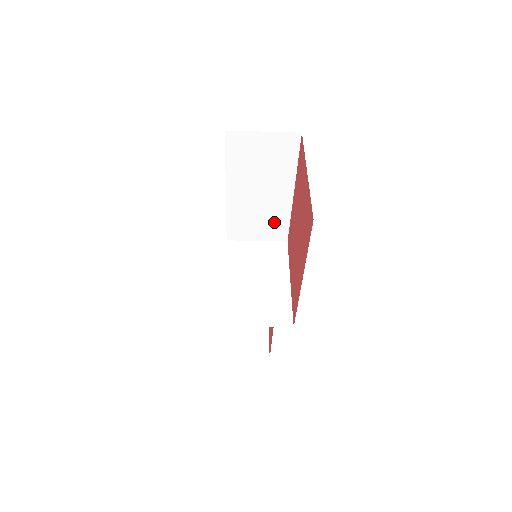
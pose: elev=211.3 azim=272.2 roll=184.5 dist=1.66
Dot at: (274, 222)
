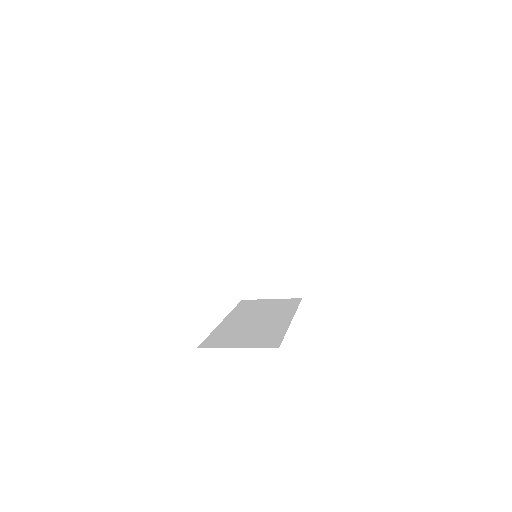
Dot at: occluded
